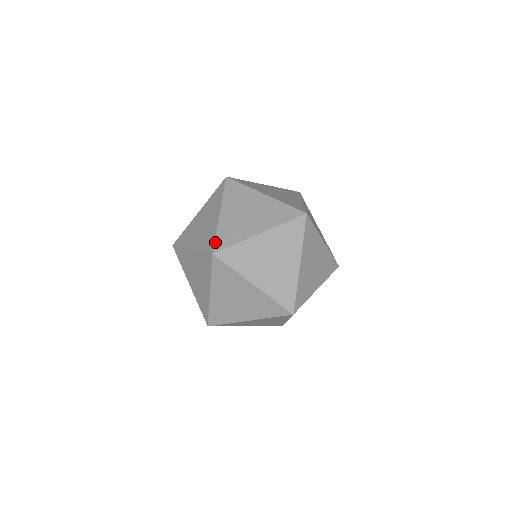
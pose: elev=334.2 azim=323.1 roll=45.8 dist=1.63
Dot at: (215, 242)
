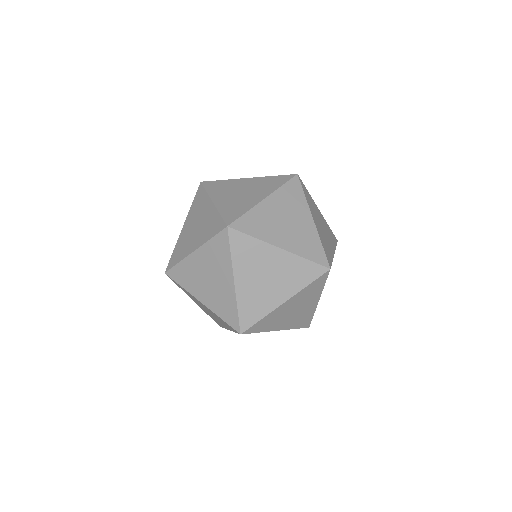
Dot at: (240, 321)
